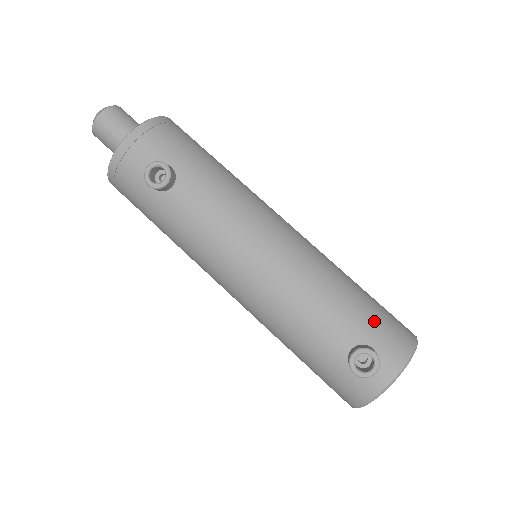
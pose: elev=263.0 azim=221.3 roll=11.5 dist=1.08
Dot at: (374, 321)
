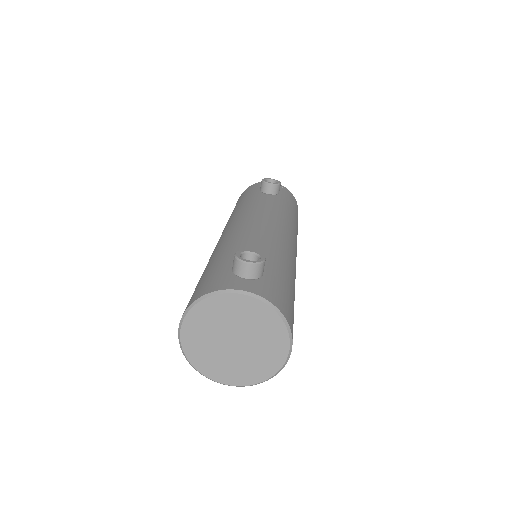
Dot at: (283, 285)
